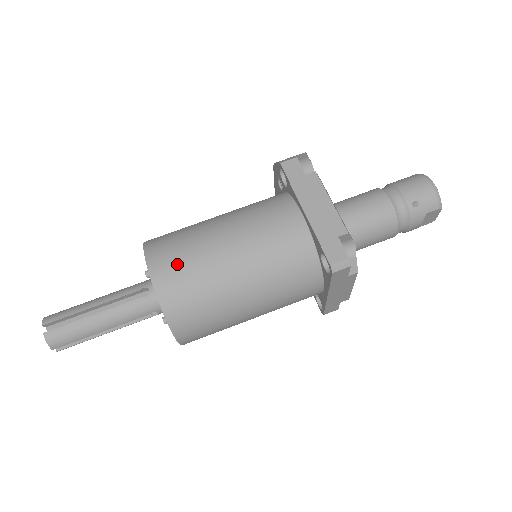
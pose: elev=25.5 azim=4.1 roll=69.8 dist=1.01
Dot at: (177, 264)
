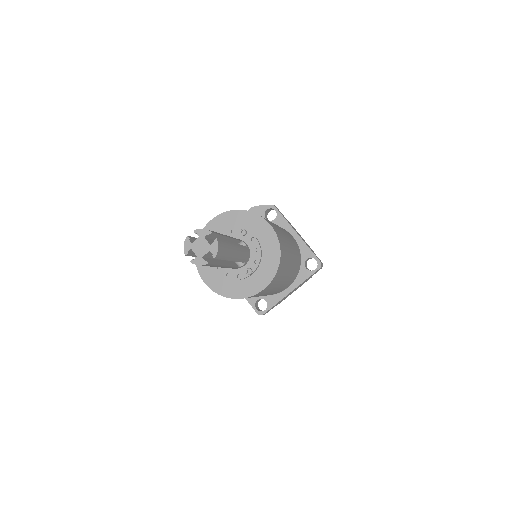
Dot at: (277, 229)
